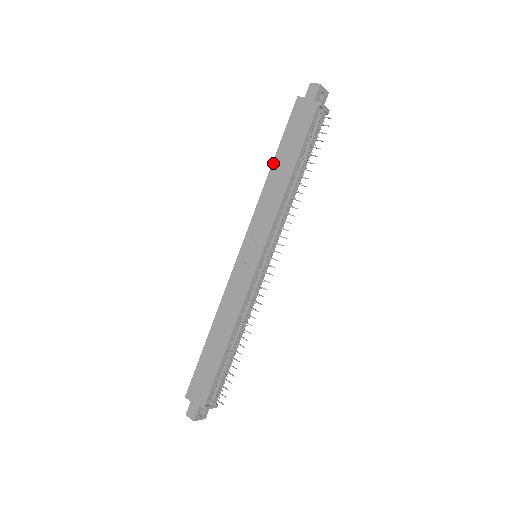
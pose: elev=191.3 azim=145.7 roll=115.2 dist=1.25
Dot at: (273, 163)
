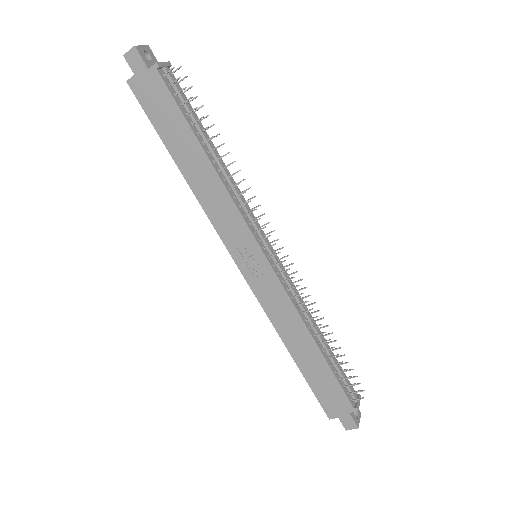
Dot at: (178, 165)
